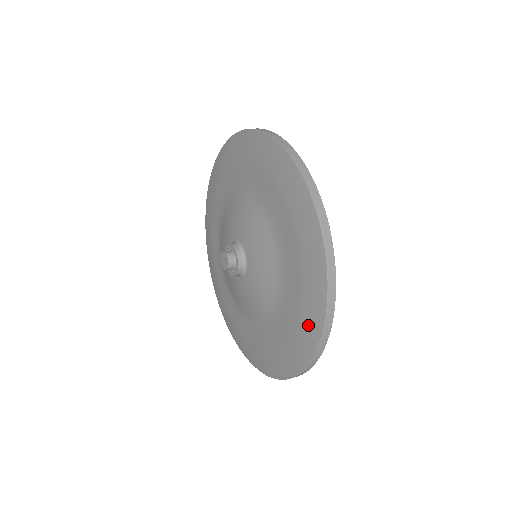
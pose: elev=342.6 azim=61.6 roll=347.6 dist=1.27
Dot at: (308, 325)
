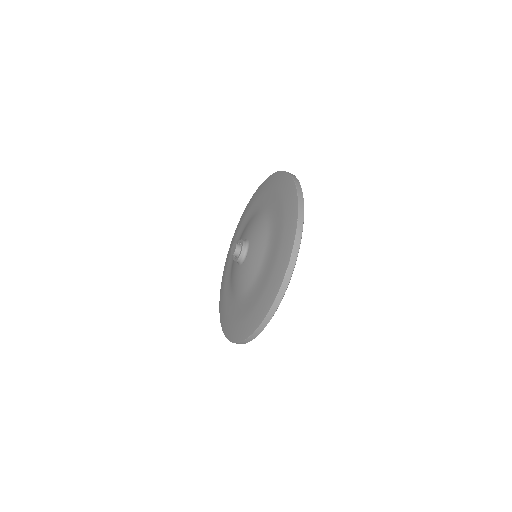
Dot at: (289, 200)
